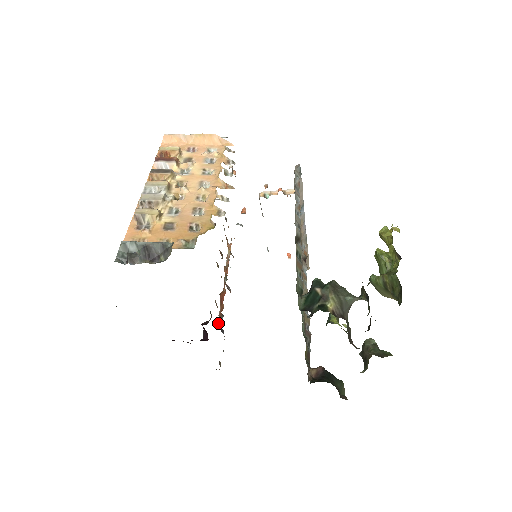
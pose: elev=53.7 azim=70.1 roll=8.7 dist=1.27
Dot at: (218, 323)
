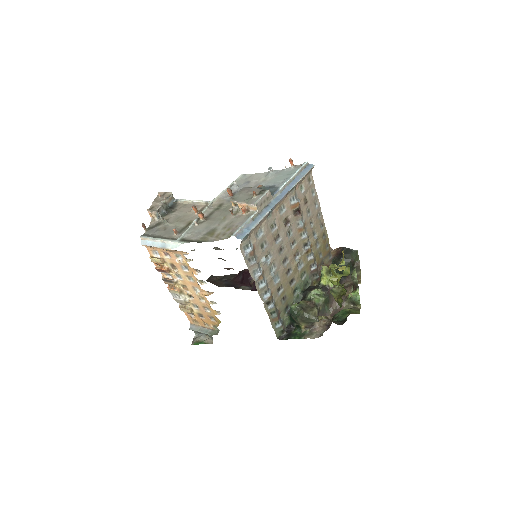
Dot at: occluded
